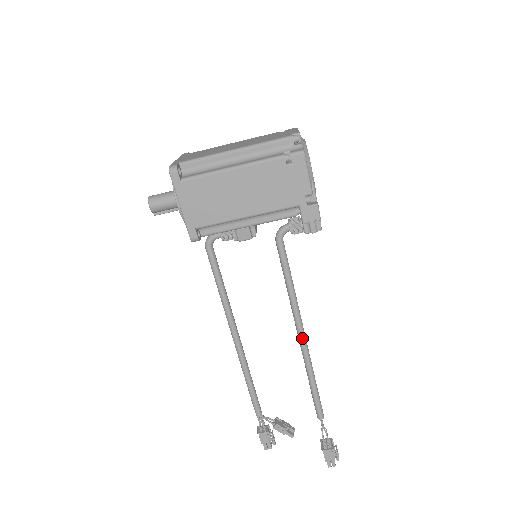
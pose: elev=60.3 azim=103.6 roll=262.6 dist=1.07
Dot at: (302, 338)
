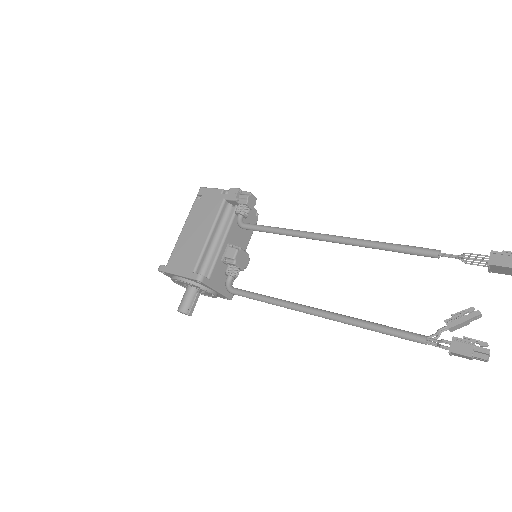
Dot at: (327, 237)
